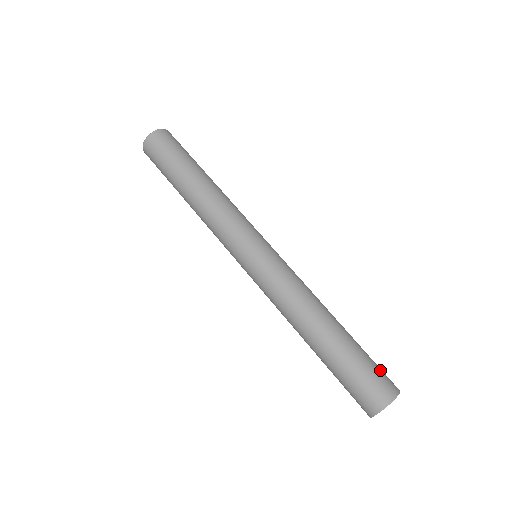
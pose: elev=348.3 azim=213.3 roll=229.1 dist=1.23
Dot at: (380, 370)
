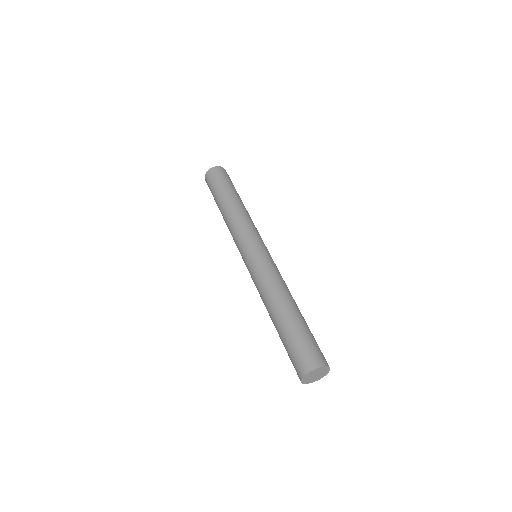
Dot at: (317, 347)
